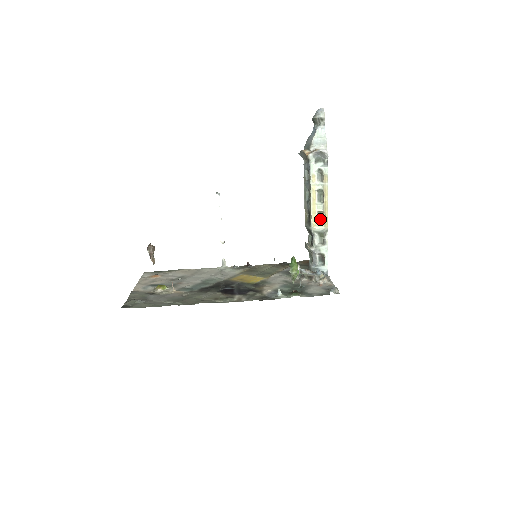
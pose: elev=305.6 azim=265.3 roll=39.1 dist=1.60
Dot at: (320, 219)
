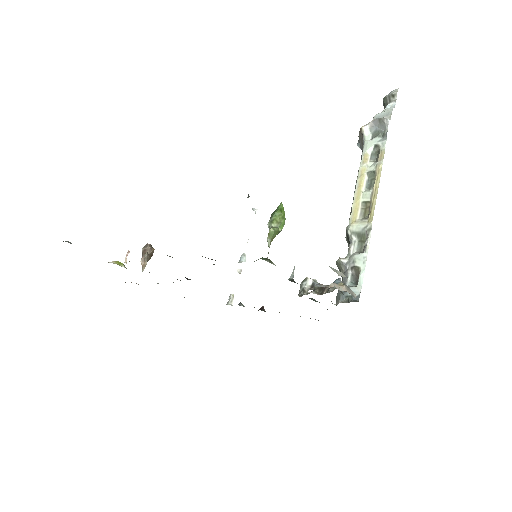
Dot at: (364, 214)
